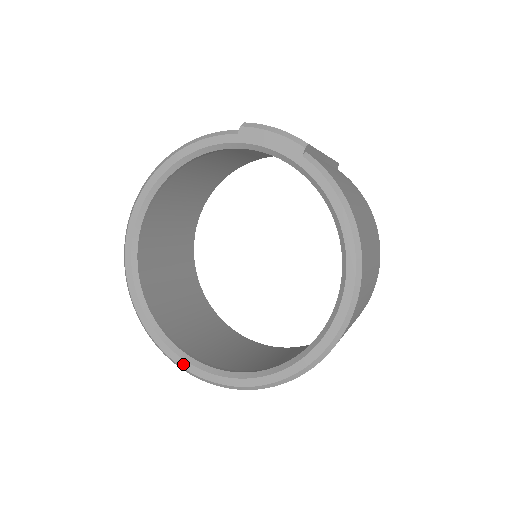
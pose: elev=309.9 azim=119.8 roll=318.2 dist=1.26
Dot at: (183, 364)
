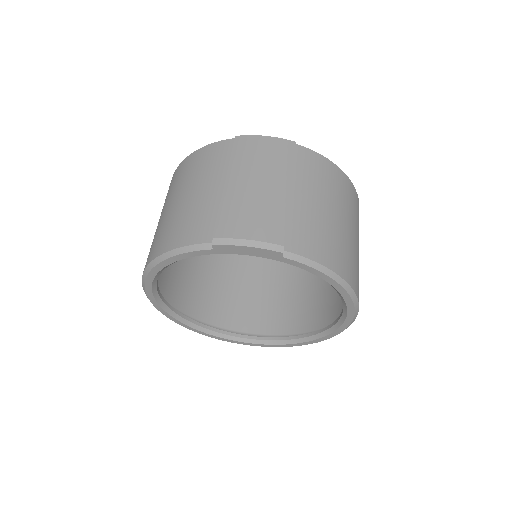
Dot at: (241, 343)
